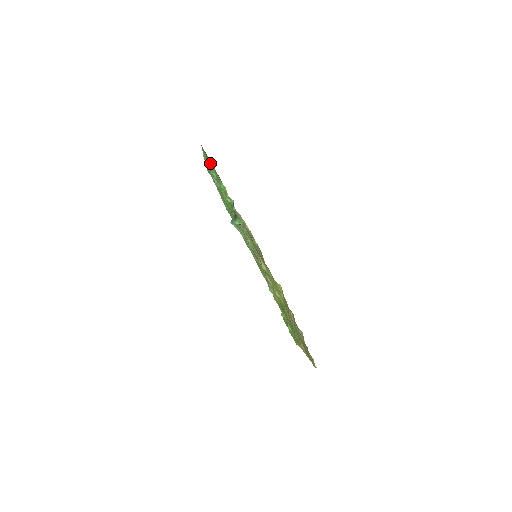
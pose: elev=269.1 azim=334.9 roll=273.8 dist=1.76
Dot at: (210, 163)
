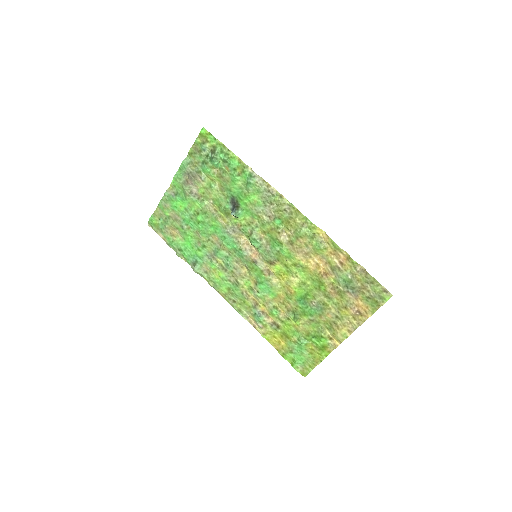
Dot at: (206, 153)
